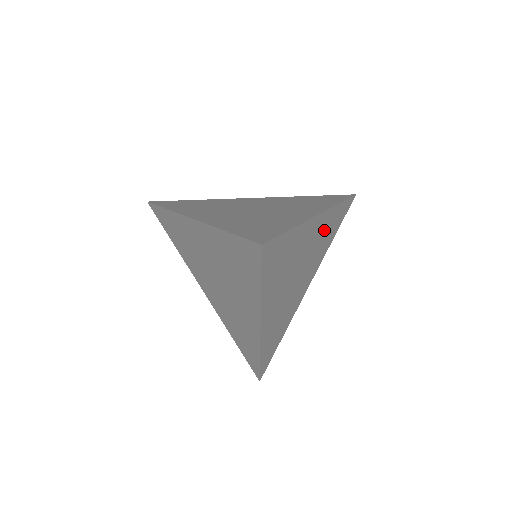
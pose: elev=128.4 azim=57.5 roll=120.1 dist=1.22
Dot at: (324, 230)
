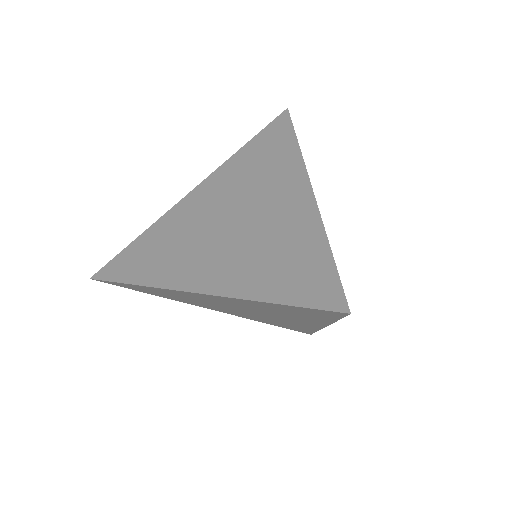
Dot at: occluded
